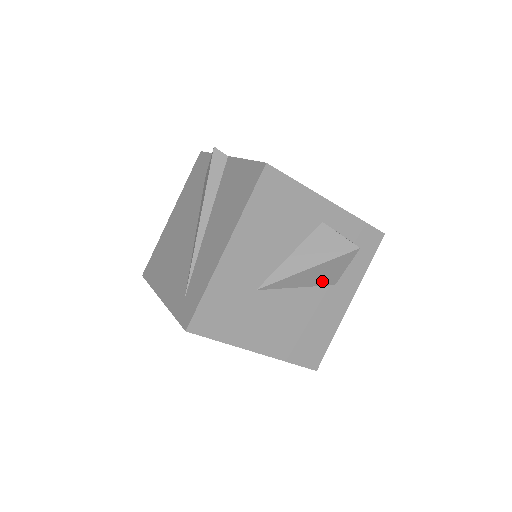
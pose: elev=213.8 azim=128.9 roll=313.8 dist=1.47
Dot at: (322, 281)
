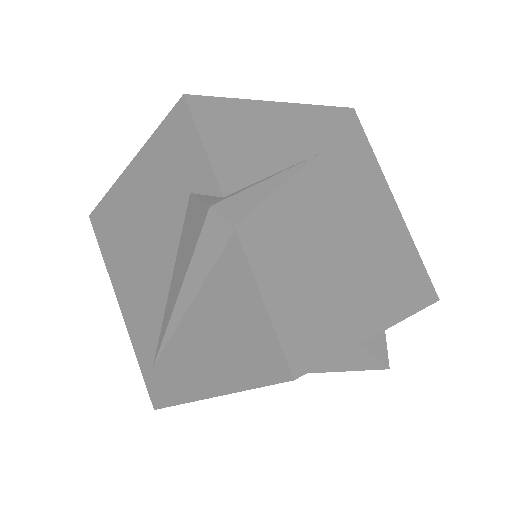
Dot at: occluded
